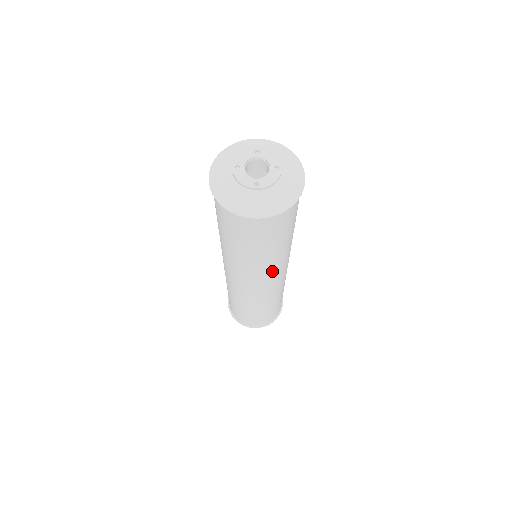
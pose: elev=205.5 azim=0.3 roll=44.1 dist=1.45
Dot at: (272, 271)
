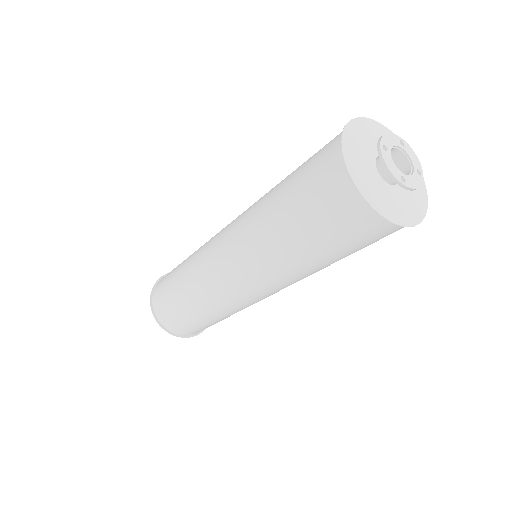
Dot at: (290, 283)
